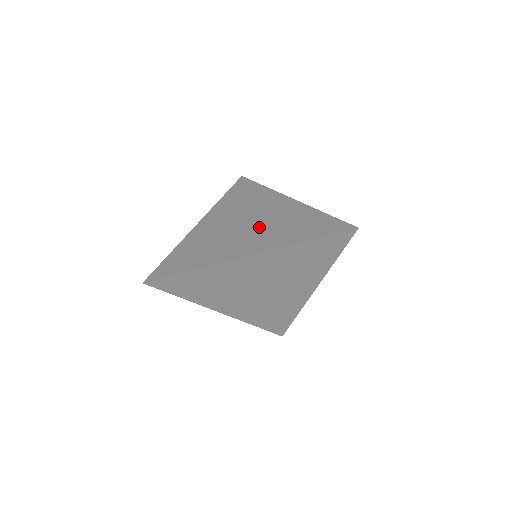
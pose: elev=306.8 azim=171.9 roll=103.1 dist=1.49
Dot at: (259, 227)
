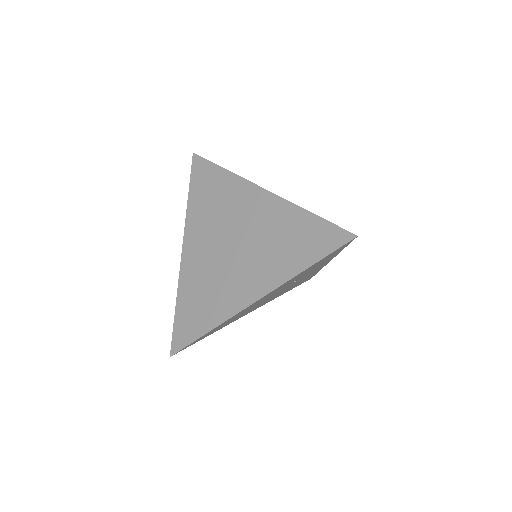
Dot at: (248, 251)
